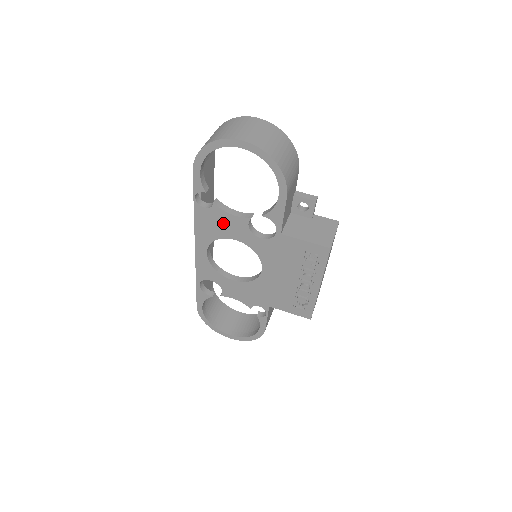
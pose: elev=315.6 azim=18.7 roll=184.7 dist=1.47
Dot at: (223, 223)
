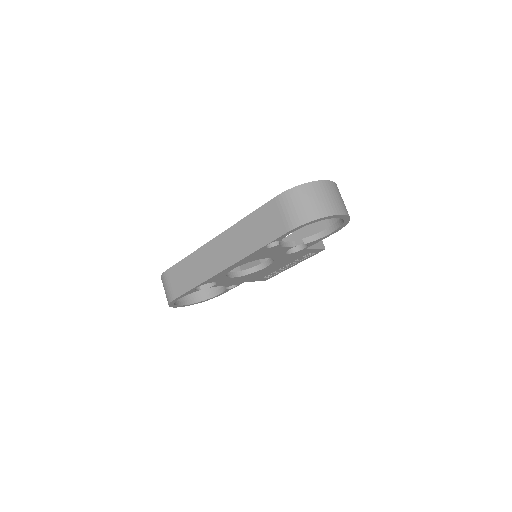
Dot at: (271, 252)
